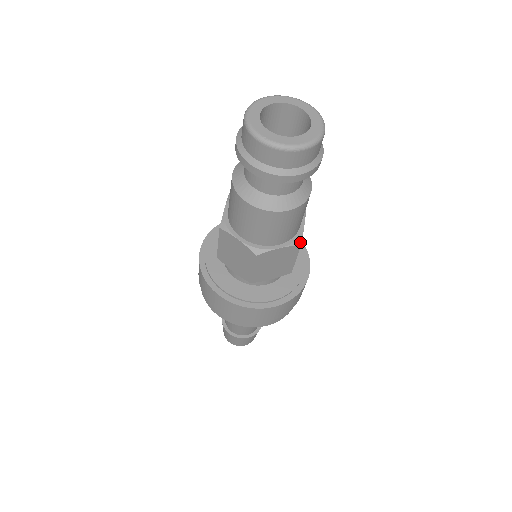
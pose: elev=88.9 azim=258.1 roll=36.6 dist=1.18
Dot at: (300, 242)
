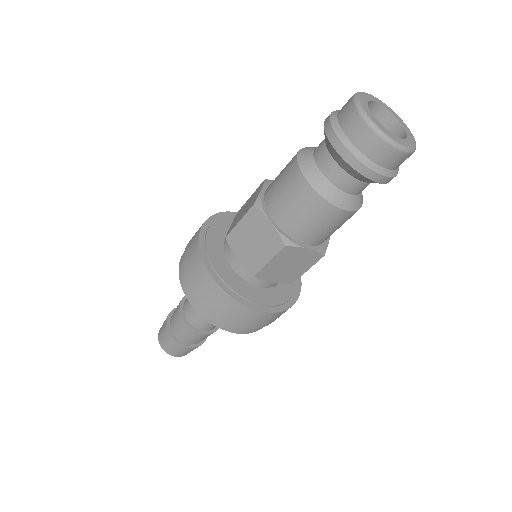
Dot at: (324, 252)
